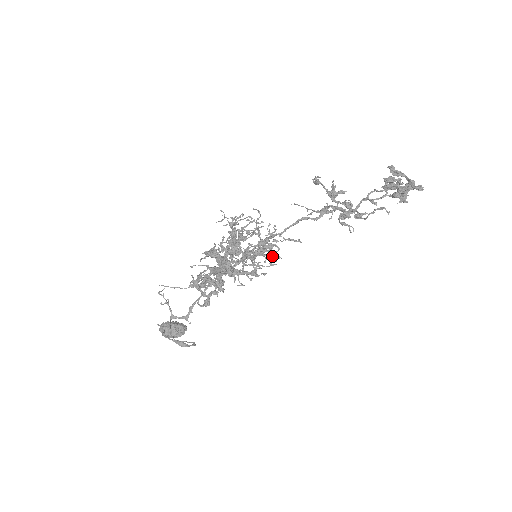
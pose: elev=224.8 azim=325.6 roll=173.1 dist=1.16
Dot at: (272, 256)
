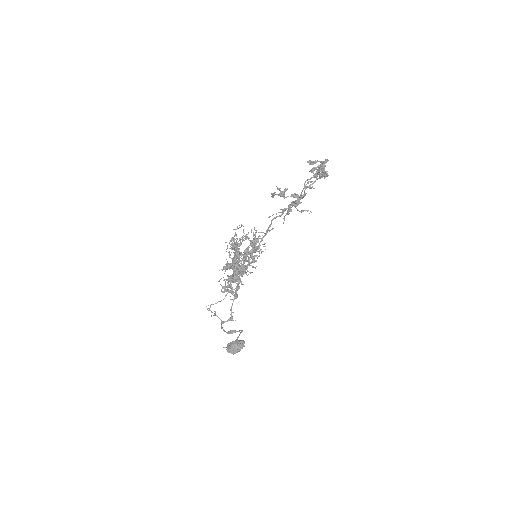
Dot at: (260, 245)
